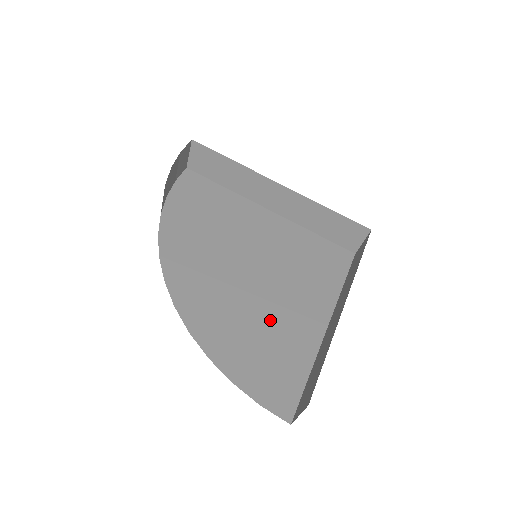
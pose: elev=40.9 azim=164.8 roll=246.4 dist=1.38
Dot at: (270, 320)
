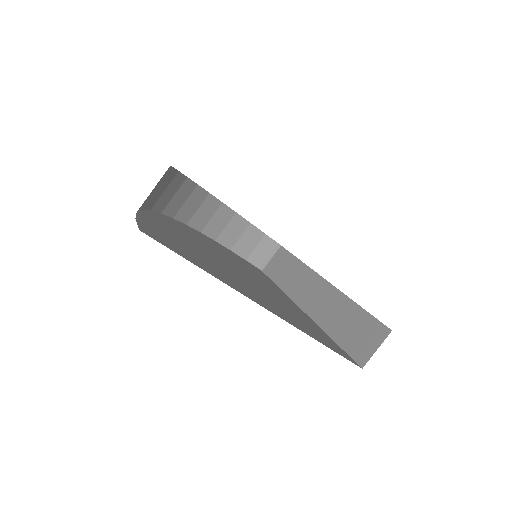
Dot at: (218, 265)
